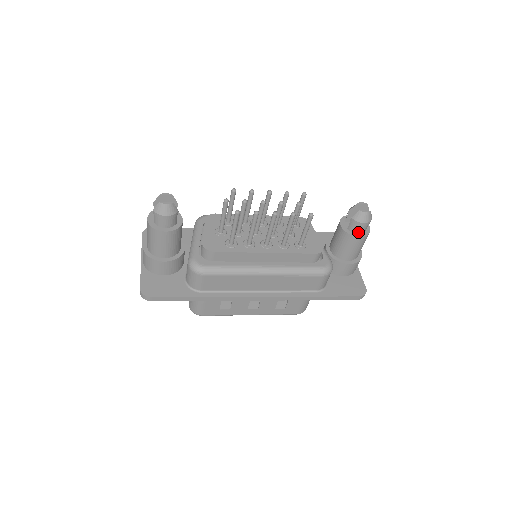
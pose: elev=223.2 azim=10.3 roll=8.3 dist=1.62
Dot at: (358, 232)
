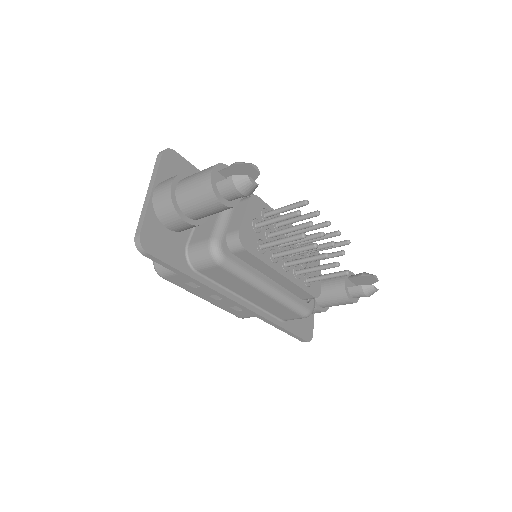
Dot at: (353, 297)
